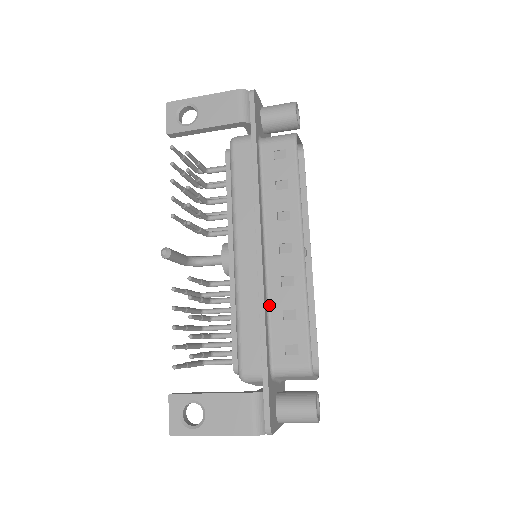
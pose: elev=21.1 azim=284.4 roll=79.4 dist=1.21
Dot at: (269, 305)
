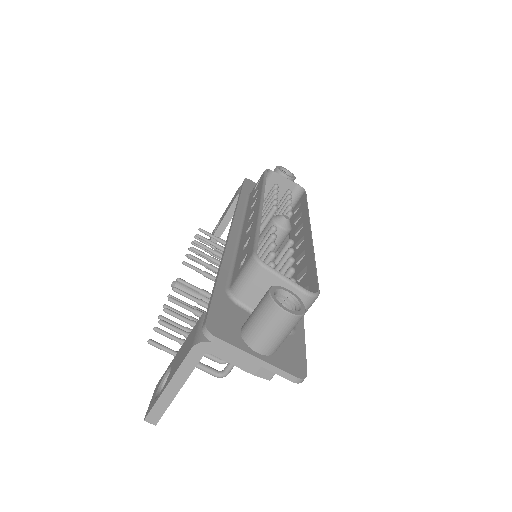
Dot at: (237, 255)
